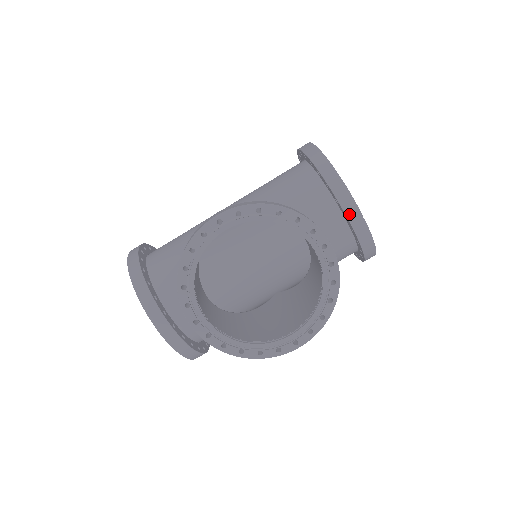
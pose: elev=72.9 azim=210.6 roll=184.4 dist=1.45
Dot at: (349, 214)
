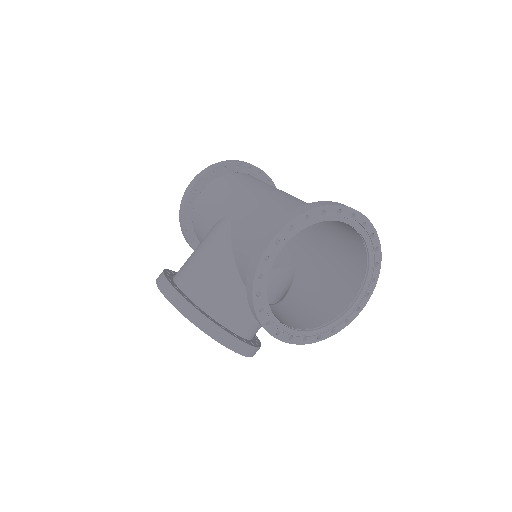
Dot at: occluded
